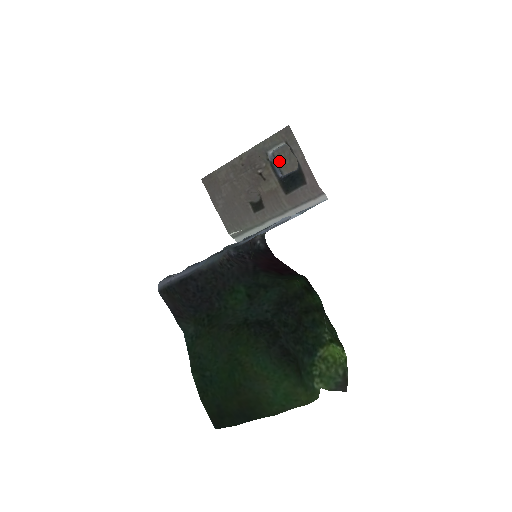
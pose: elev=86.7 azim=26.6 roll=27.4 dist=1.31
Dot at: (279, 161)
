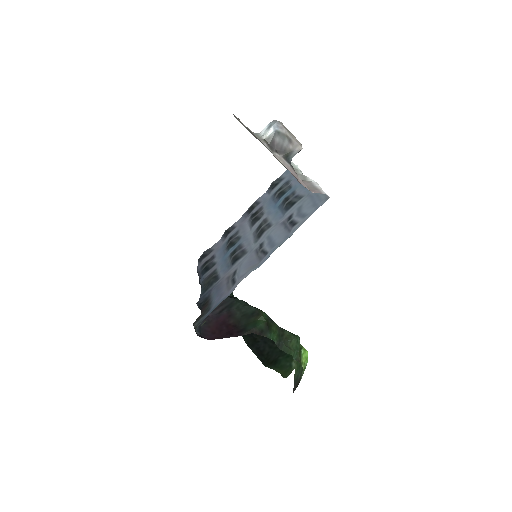
Dot at: occluded
